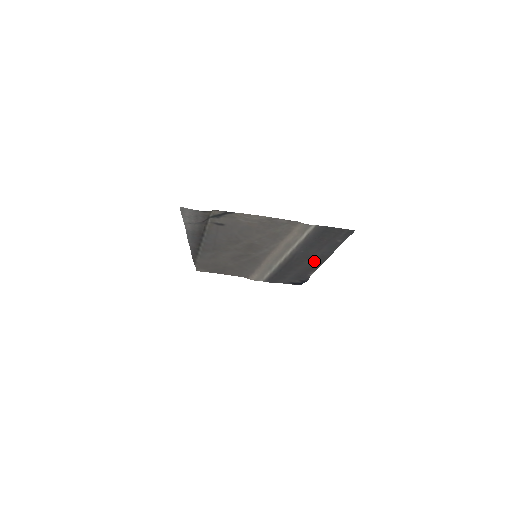
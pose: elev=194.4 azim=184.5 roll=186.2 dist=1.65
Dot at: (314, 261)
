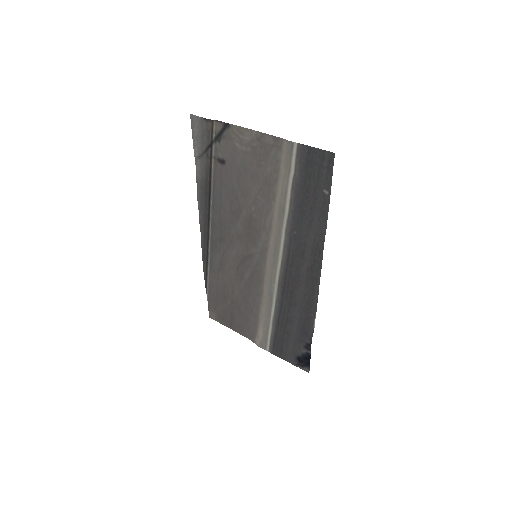
Dot at: (310, 266)
